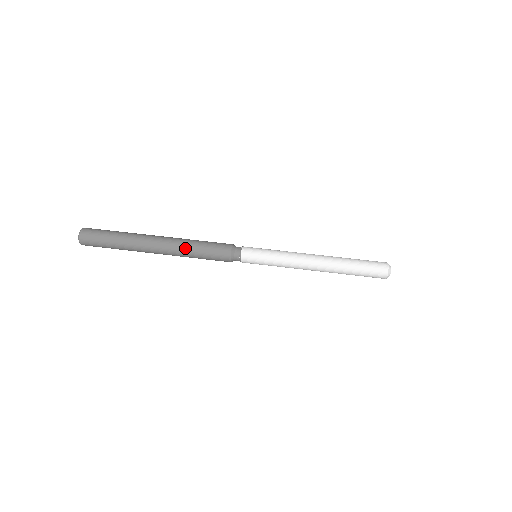
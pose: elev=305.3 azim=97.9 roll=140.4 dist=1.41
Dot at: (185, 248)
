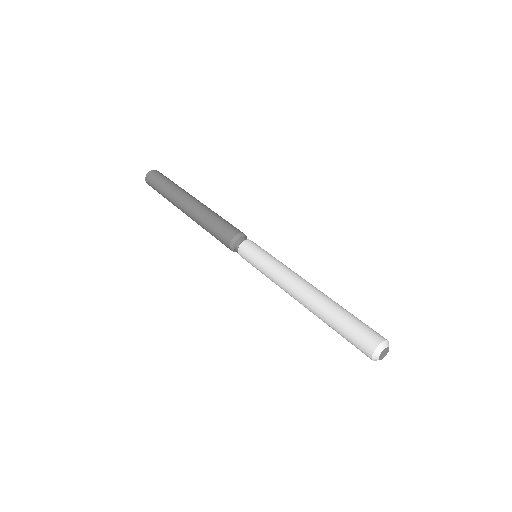
Dot at: (203, 216)
